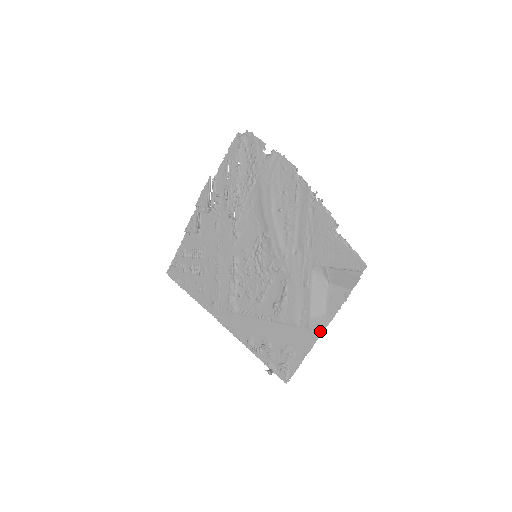
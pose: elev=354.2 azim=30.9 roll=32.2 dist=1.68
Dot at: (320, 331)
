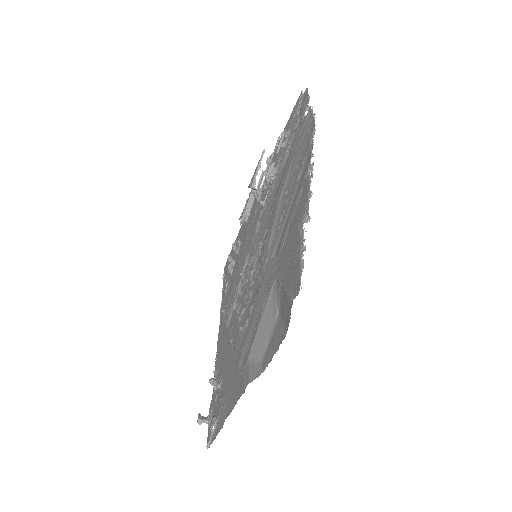
Dot at: (244, 386)
